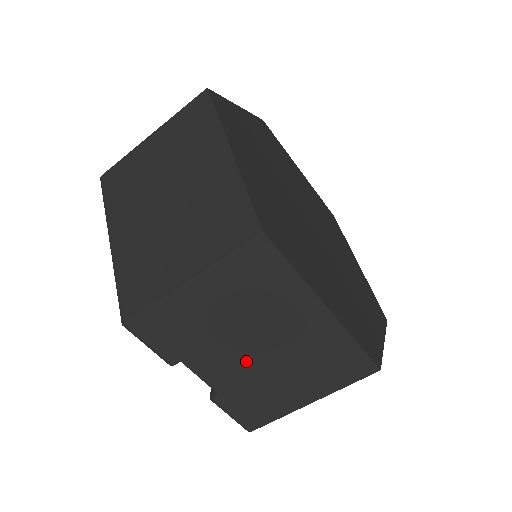
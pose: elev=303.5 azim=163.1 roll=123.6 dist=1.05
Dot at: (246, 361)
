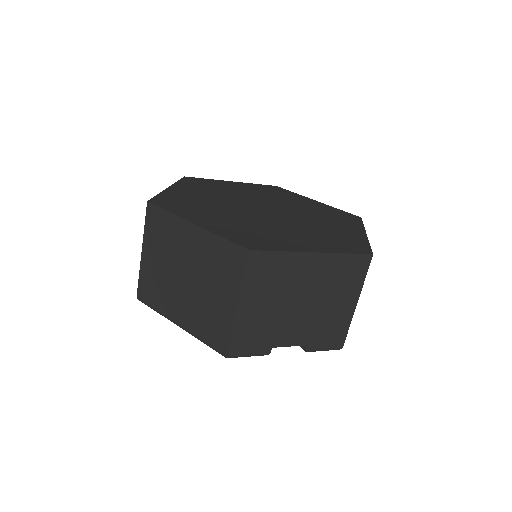
Dot at: (303, 316)
